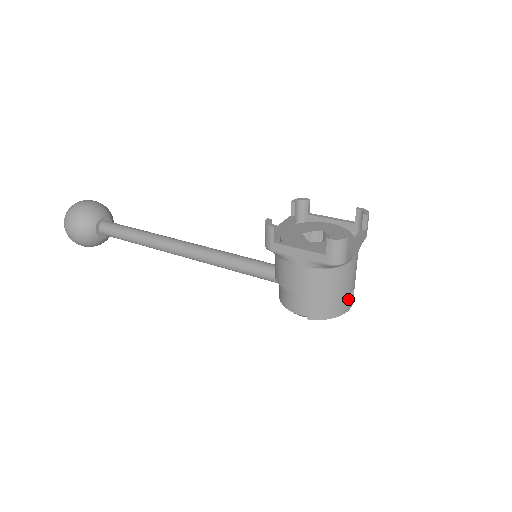
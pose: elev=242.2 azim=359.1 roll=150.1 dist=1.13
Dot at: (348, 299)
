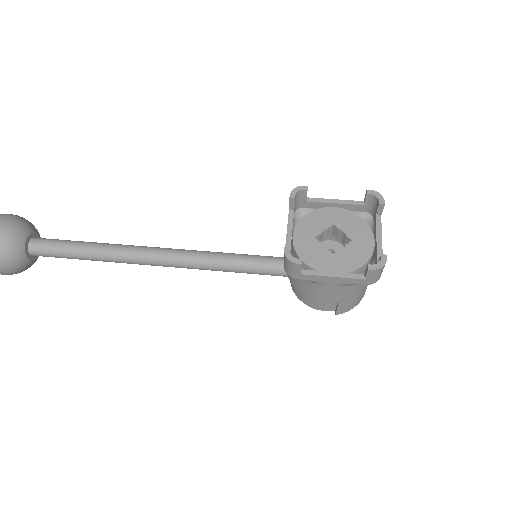
Dot at: occluded
